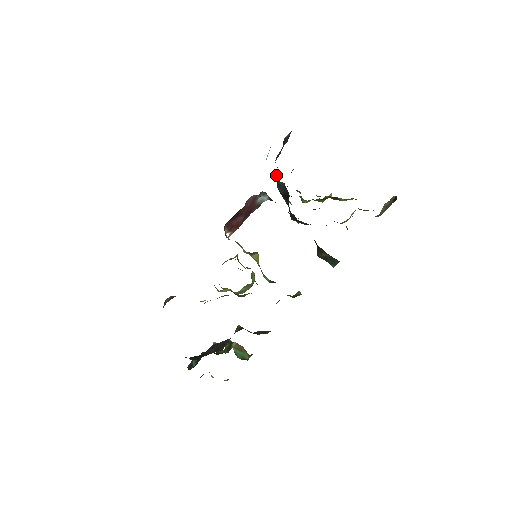
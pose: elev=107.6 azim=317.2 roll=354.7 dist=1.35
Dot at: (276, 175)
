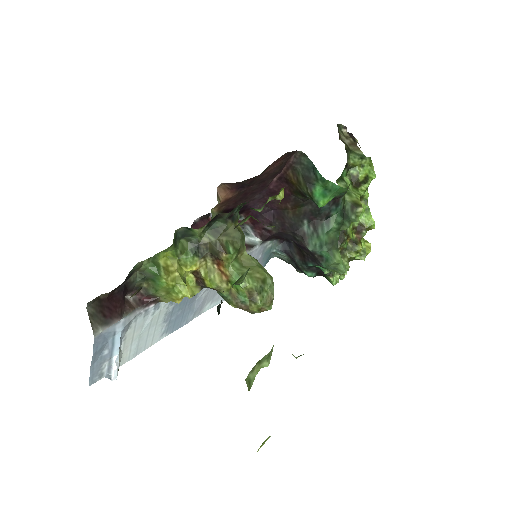
Dot at: (296, 267)
